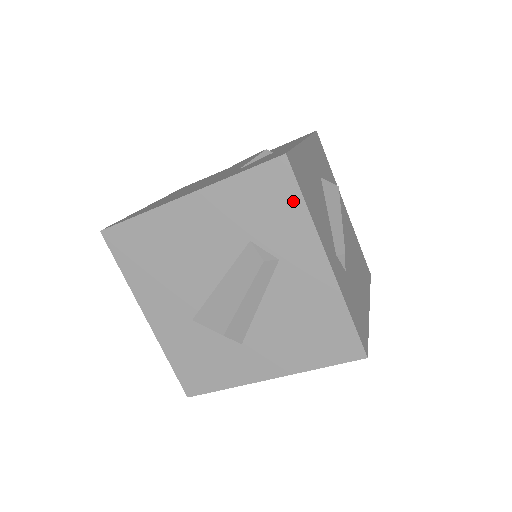
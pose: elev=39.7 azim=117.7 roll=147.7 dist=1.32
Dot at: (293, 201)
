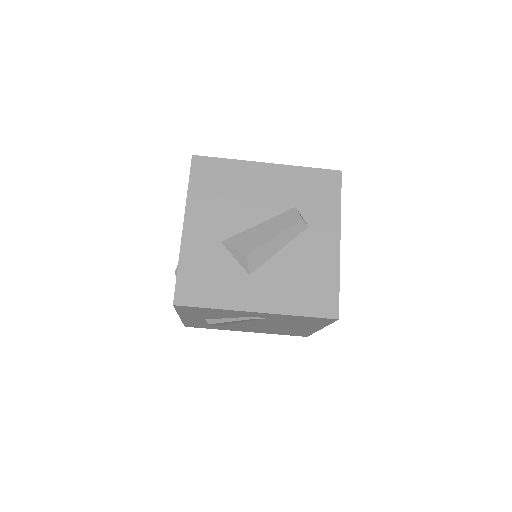
Dot at: (334, 197)
